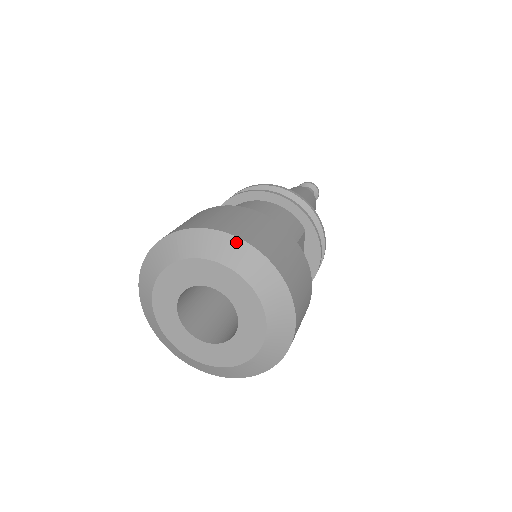
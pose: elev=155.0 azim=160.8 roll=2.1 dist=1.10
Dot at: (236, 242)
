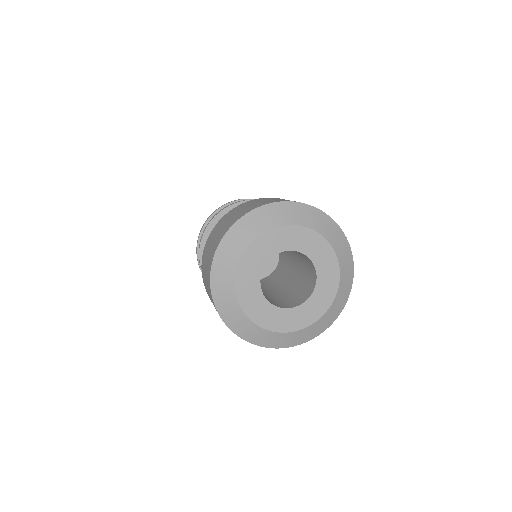
Dot at: (265, 209)
